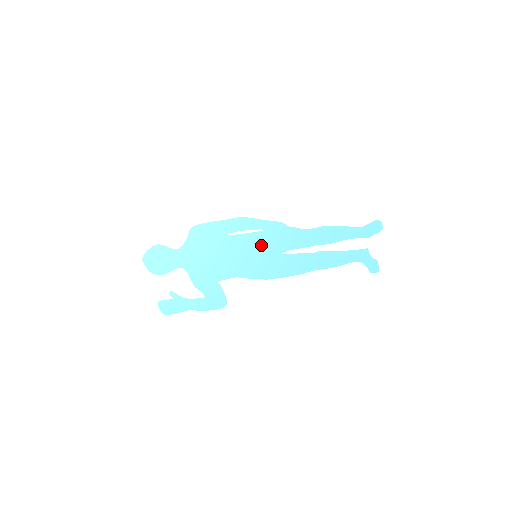
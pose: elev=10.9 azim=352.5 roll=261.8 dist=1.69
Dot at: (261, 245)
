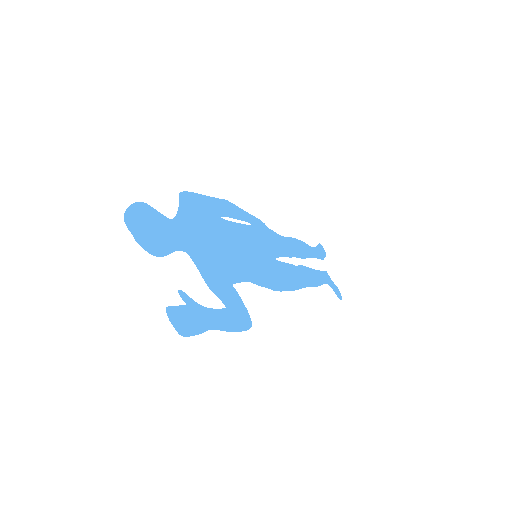
Dot at: (255, 243)
